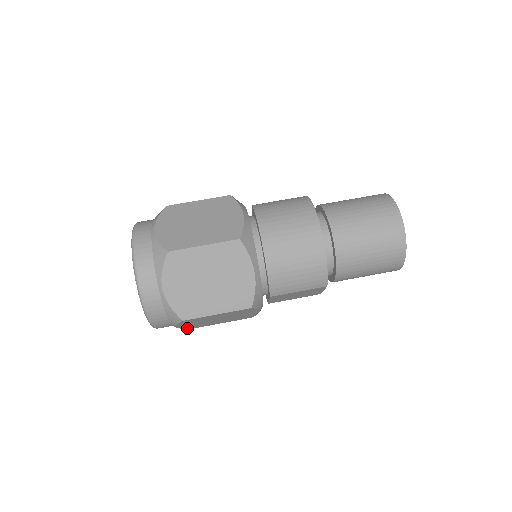
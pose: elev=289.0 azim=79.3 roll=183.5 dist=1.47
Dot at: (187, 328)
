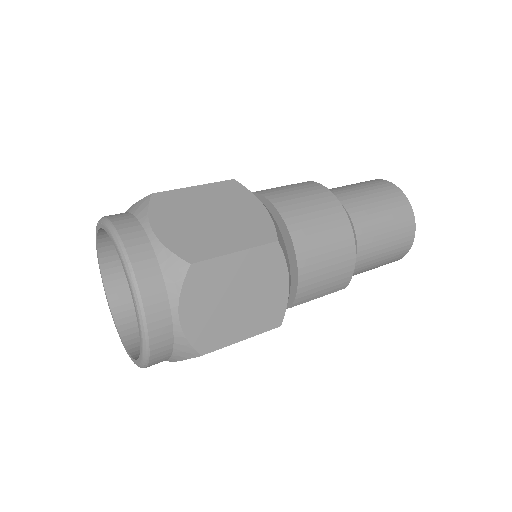
Dot at: occluded
